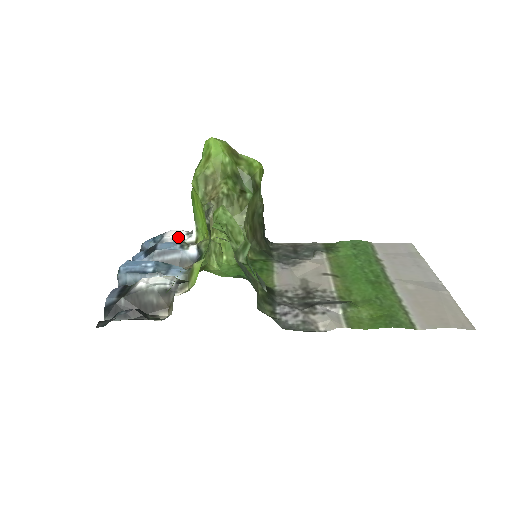
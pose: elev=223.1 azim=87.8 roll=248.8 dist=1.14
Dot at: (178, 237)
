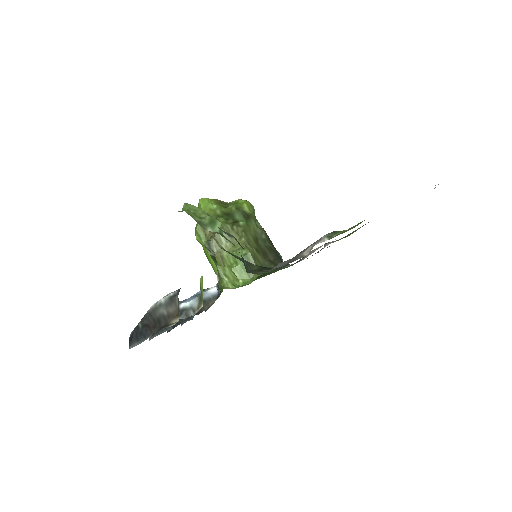
Dot at: occluded
